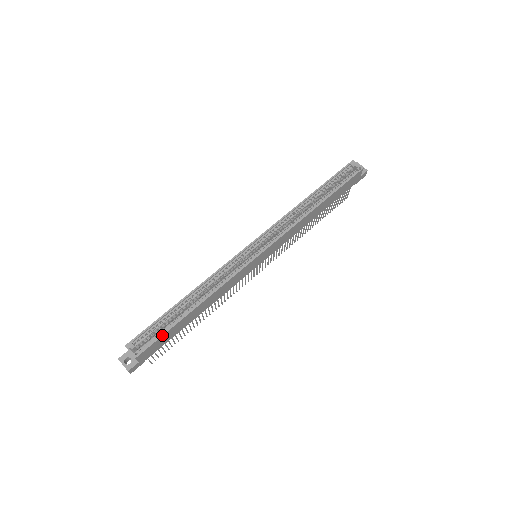
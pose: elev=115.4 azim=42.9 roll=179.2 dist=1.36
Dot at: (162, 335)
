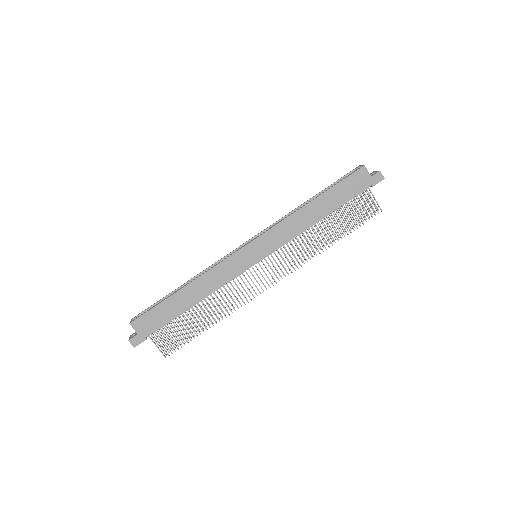
Dot at: (153, 307)
